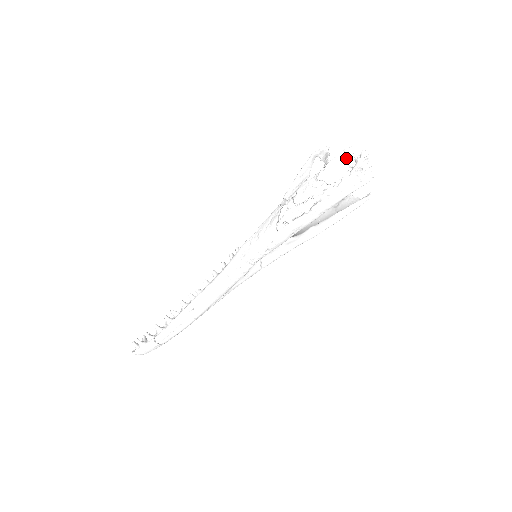
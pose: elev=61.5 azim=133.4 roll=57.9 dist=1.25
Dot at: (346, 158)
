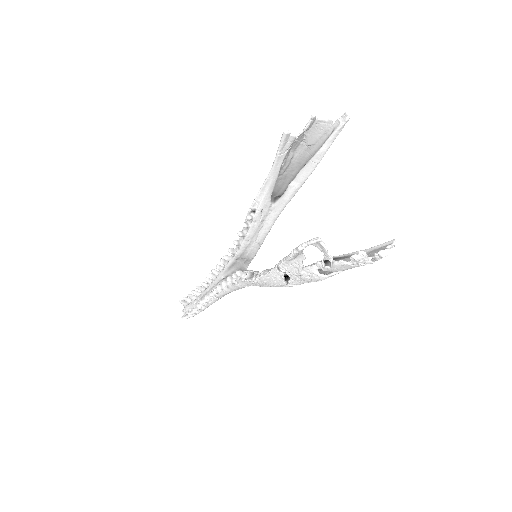
Dot at: (359, 264)
